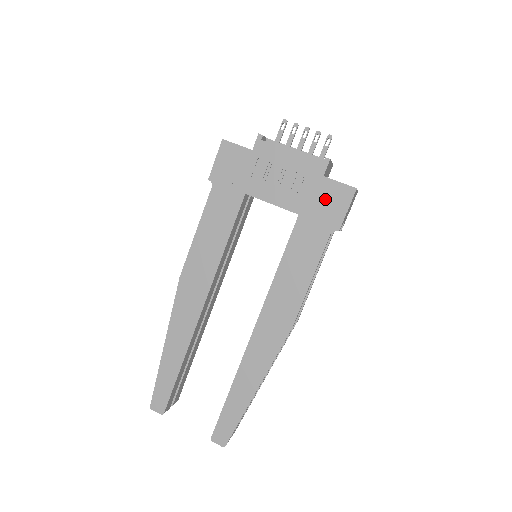
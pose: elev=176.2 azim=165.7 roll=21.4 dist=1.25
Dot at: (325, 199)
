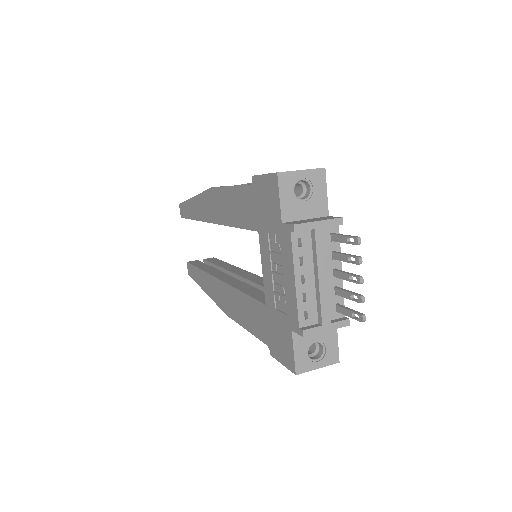
Dot at: (280, 335)
